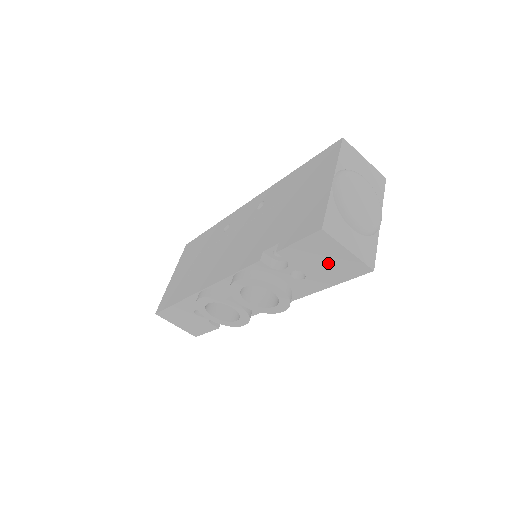
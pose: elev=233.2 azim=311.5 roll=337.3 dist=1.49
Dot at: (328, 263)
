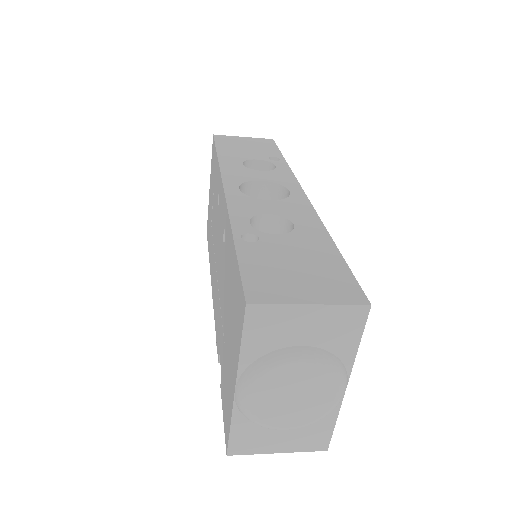
Dot at: occluded
